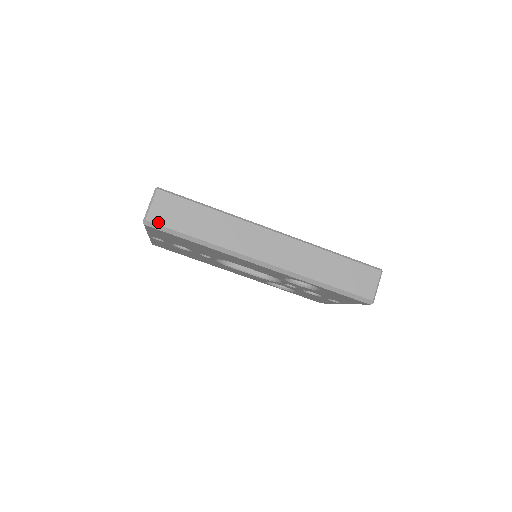
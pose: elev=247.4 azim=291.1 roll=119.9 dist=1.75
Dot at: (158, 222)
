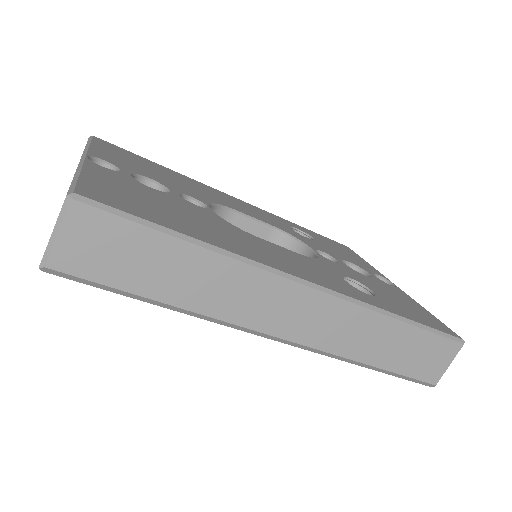
Dot at: (74, 271)
